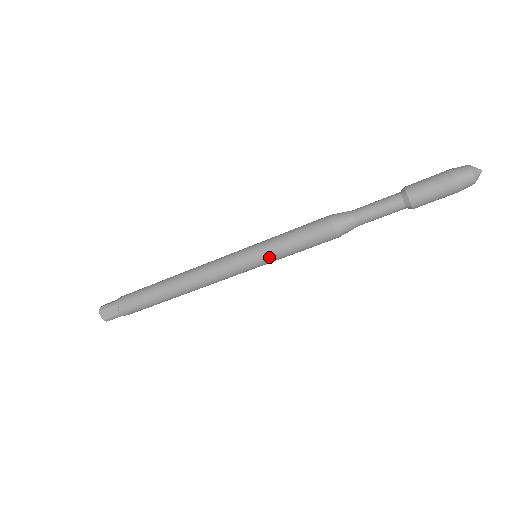
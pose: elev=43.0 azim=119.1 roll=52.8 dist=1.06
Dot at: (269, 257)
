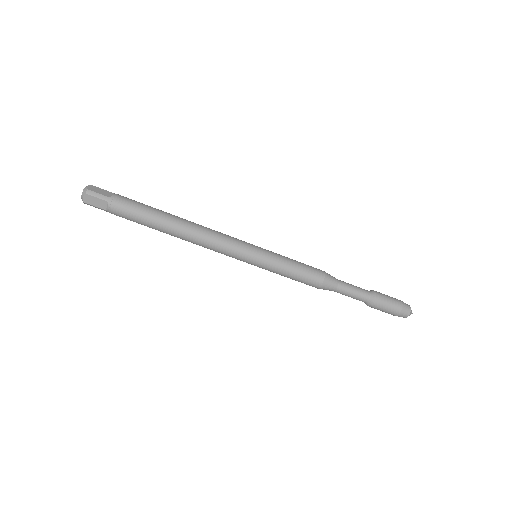
Dot at: (267, 268)
